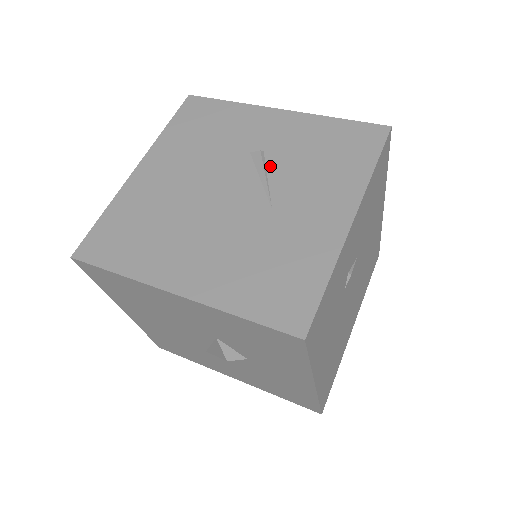
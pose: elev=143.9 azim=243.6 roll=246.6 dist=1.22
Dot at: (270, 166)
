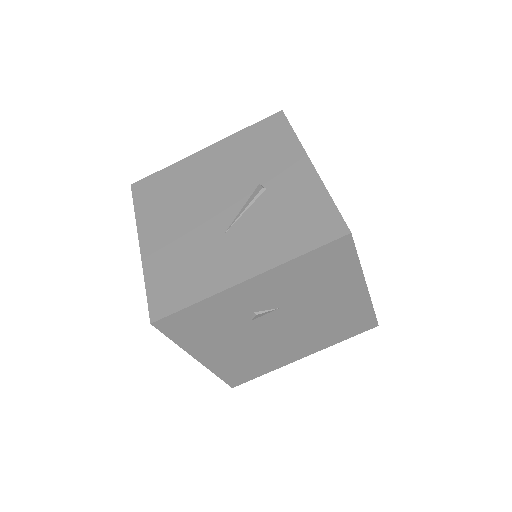
Dot at: (256, 203)
